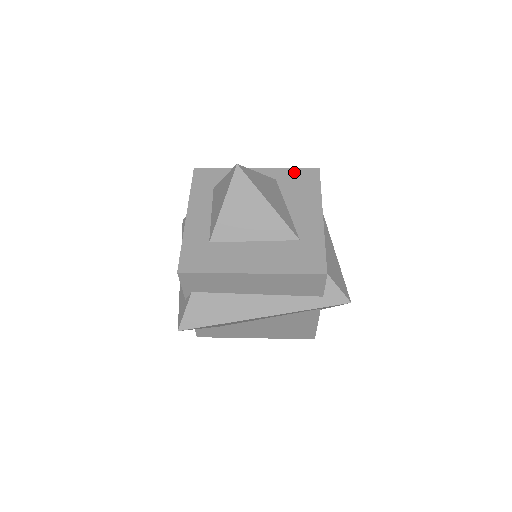
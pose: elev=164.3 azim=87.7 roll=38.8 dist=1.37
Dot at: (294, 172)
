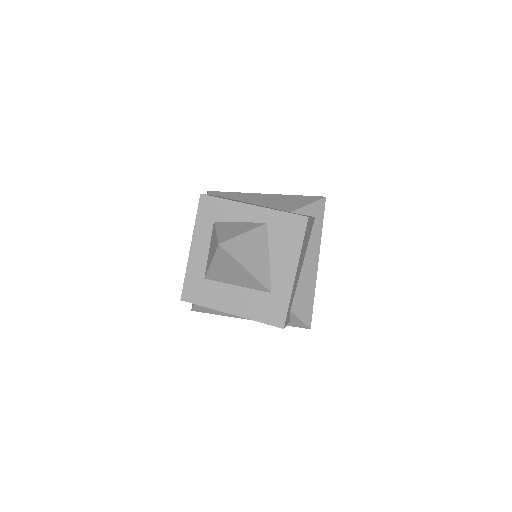
Dot at: (285, 217)
